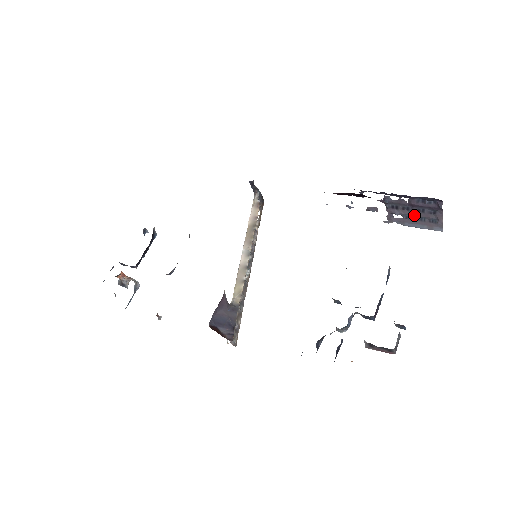
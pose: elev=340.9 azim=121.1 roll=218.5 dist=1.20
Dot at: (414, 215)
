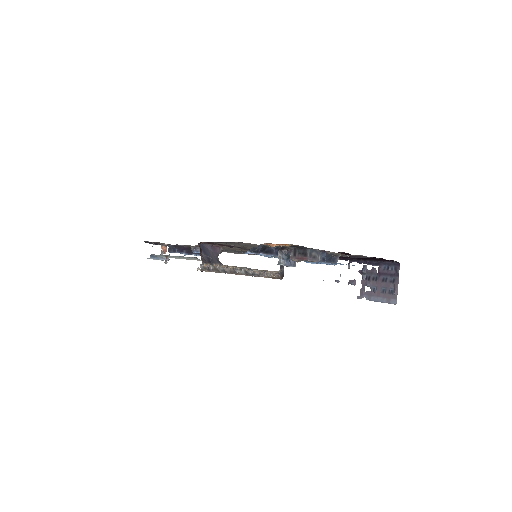
Dot at: (379, 286)
